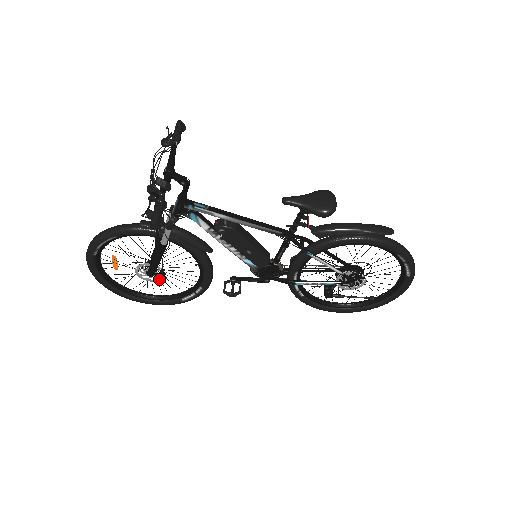
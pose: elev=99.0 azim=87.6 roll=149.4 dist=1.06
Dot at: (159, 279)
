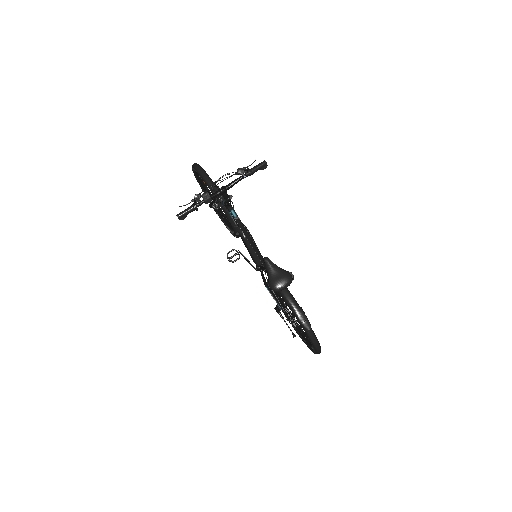
Dot at: occluded
